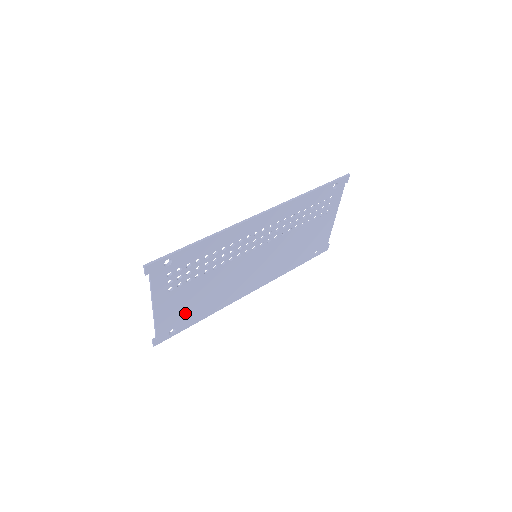
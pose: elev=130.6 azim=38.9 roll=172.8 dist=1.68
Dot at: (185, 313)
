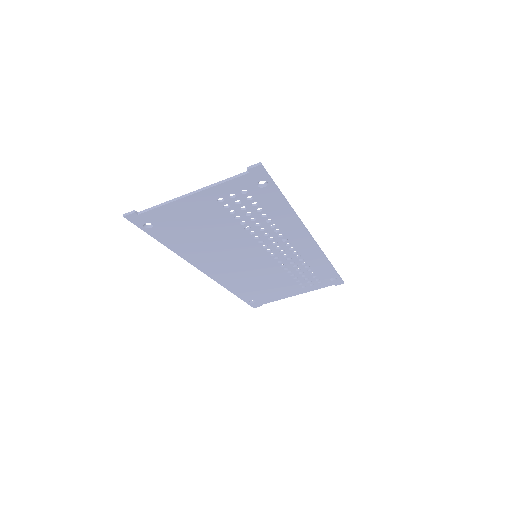
Dot at: (179, 227)
